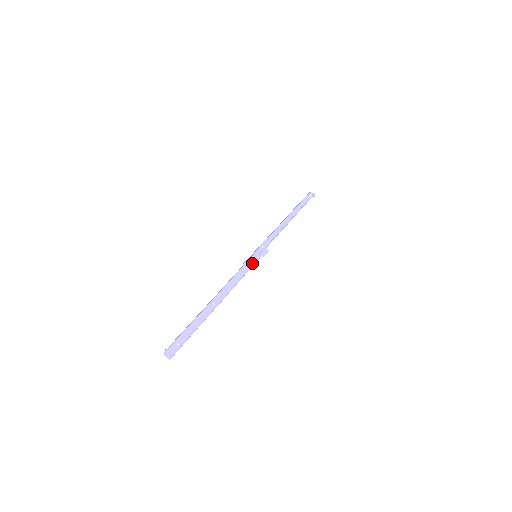
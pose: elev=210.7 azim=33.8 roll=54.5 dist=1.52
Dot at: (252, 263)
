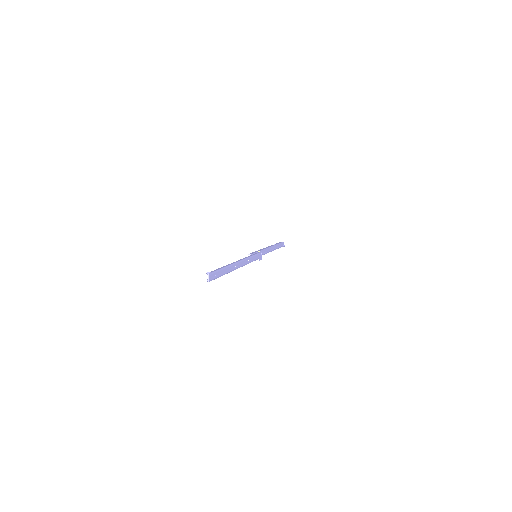
Dot at: (255, 259)
